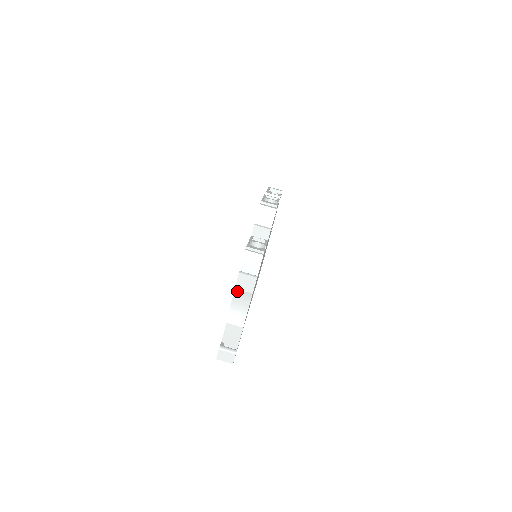
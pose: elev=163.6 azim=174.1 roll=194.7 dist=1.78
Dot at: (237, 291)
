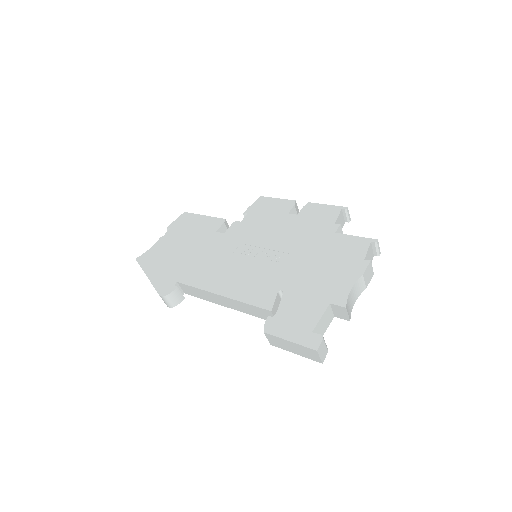
Dot at: (361, 278)
